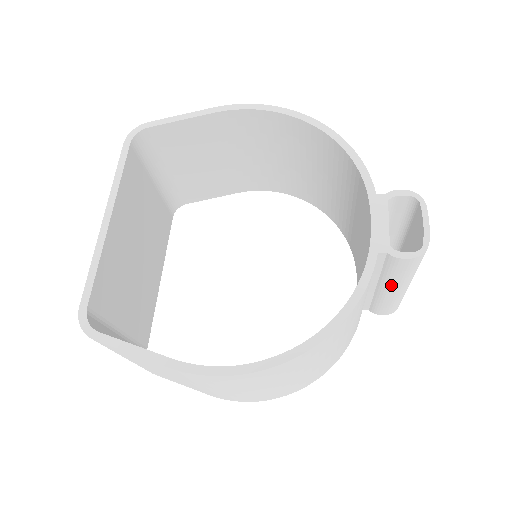
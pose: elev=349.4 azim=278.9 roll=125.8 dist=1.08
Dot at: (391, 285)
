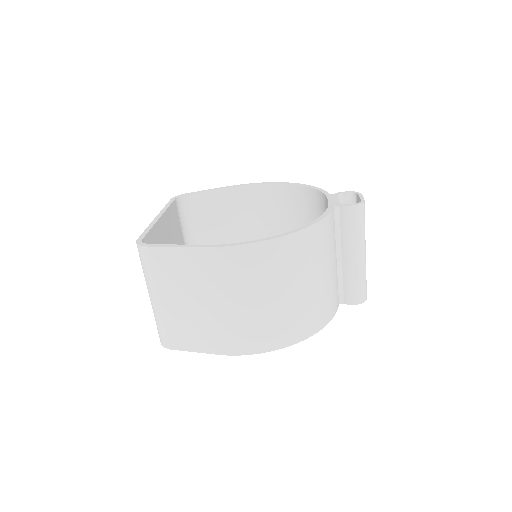
Dot at: (350, 247)
